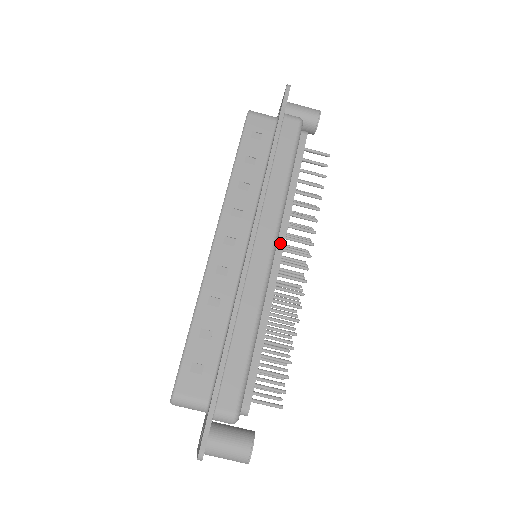
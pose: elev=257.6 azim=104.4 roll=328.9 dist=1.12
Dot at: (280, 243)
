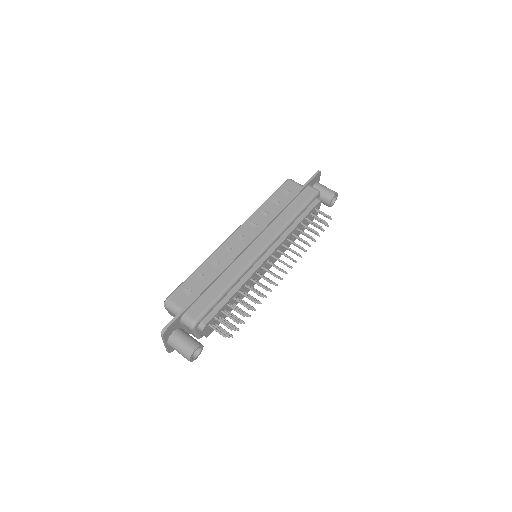
Dot at: (271, 250)
